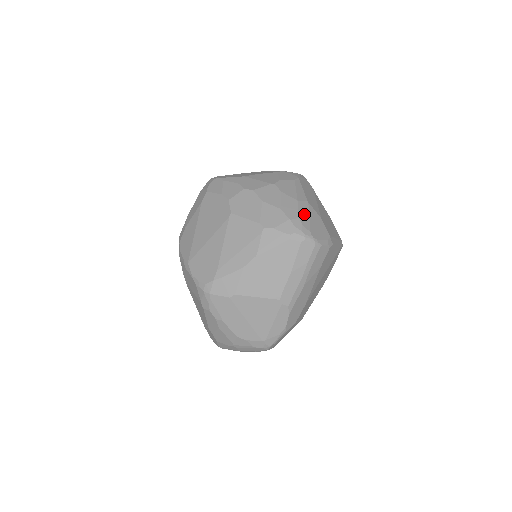
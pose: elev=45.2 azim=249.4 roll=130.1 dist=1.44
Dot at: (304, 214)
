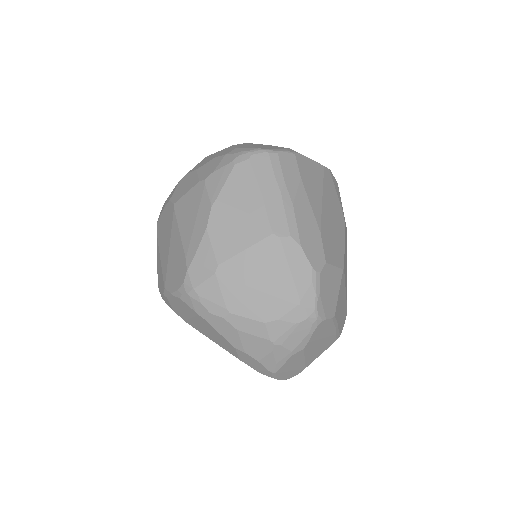
Dot at: (243, 146)
